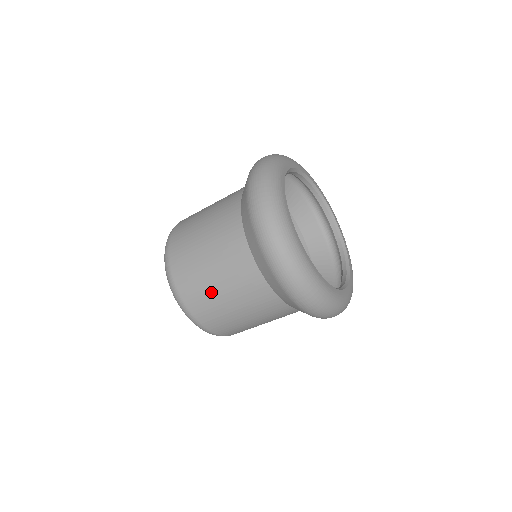
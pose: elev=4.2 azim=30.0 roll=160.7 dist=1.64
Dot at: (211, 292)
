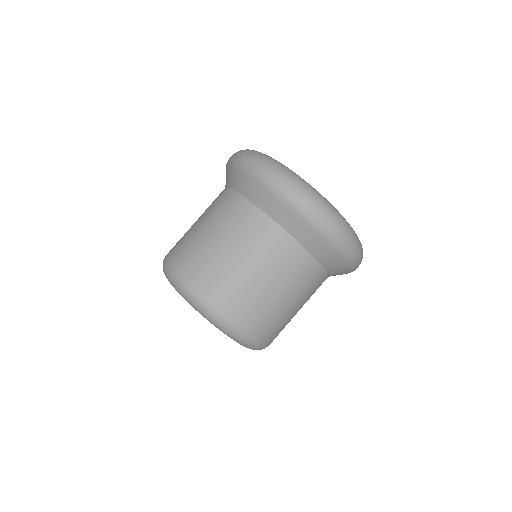
Dot at: (271, 303)
